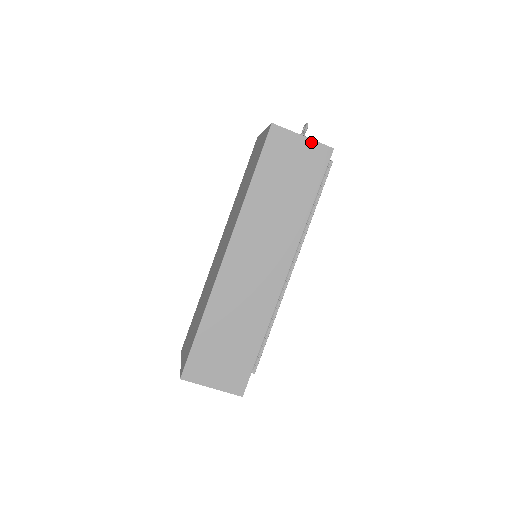
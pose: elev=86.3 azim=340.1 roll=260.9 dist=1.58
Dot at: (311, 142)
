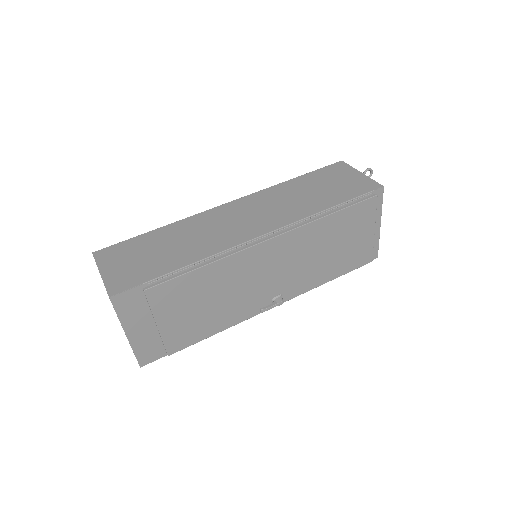
Dot at: (366, 177)
